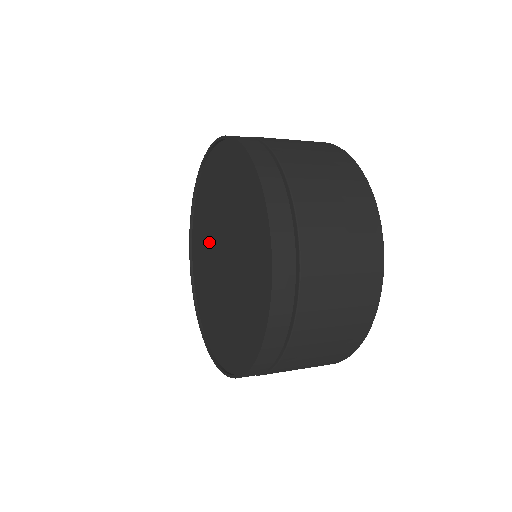
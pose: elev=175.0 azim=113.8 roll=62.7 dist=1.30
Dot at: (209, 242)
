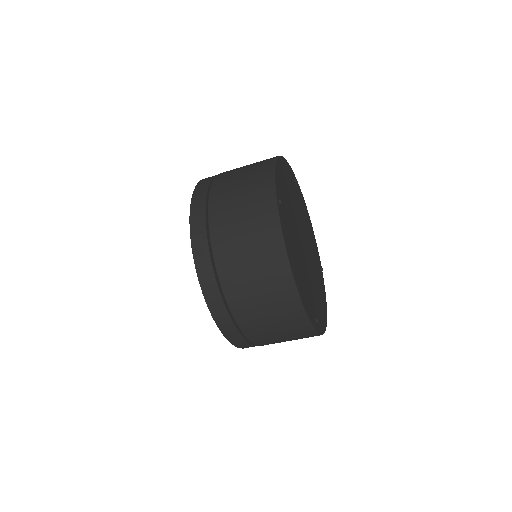
Dot at: occluded
